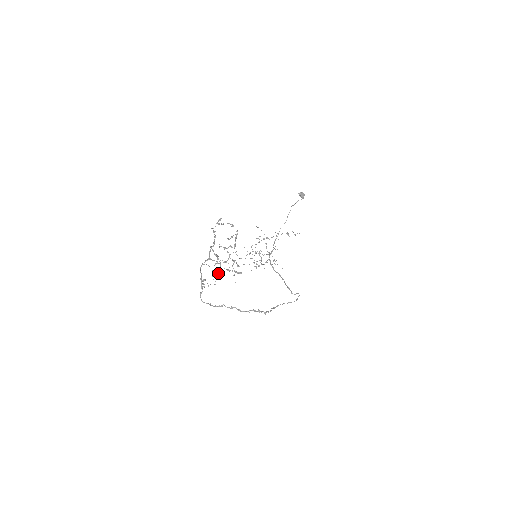
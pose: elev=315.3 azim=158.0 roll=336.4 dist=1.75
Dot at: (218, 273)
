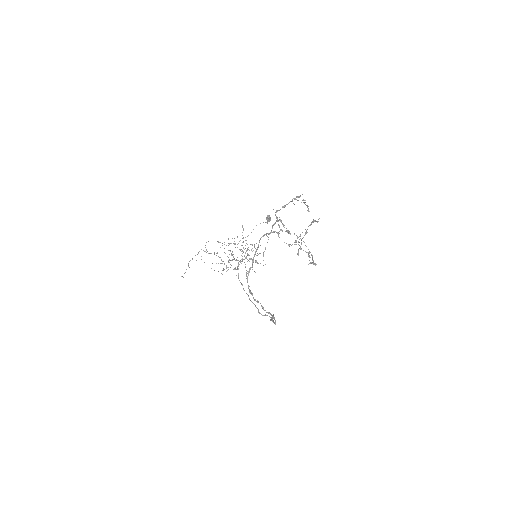
Dot at: (298, 253)
